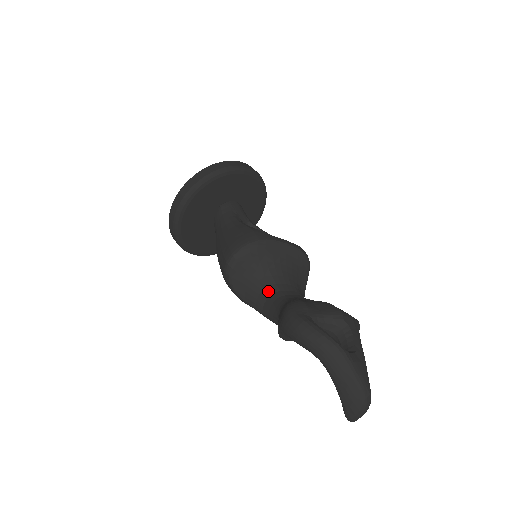
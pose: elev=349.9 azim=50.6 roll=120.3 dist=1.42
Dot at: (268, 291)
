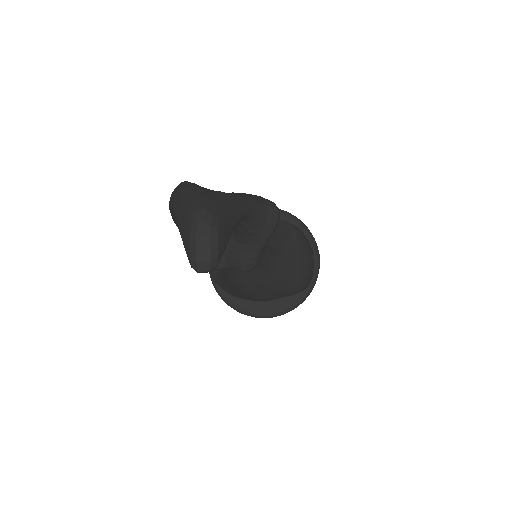
Dot at: occluded
